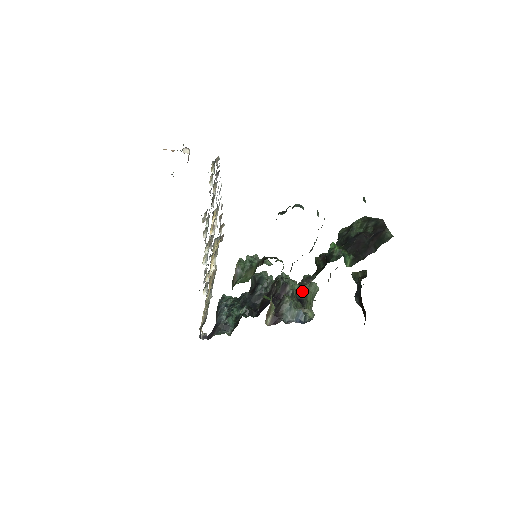
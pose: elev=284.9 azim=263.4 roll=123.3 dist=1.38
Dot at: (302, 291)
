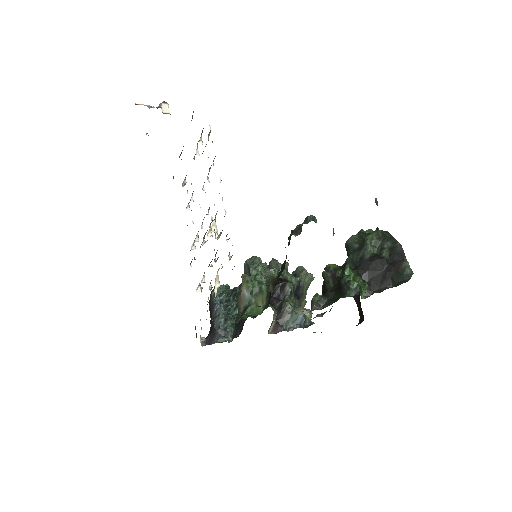
Dot at: (299, 284)
